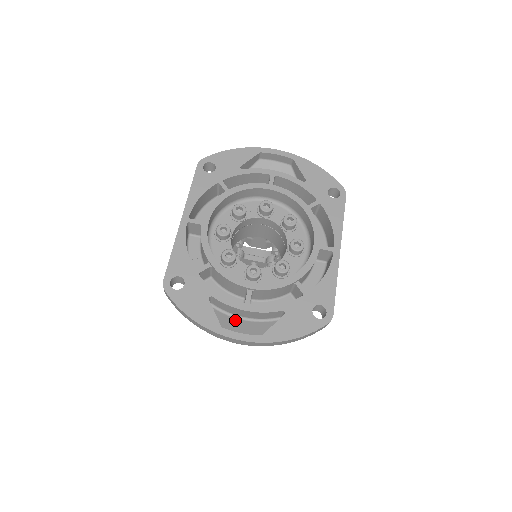
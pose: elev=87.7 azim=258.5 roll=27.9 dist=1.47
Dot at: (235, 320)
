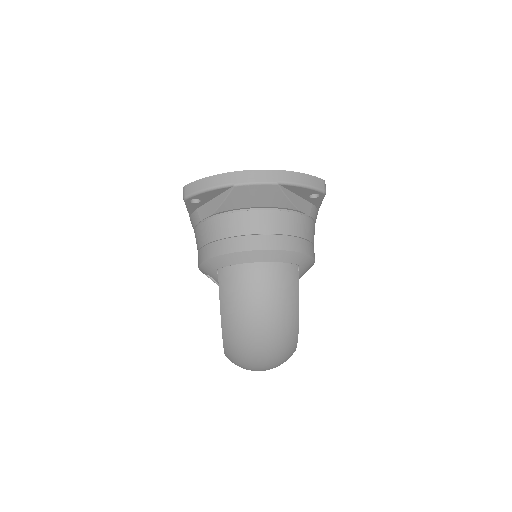
Dot at: occluded
